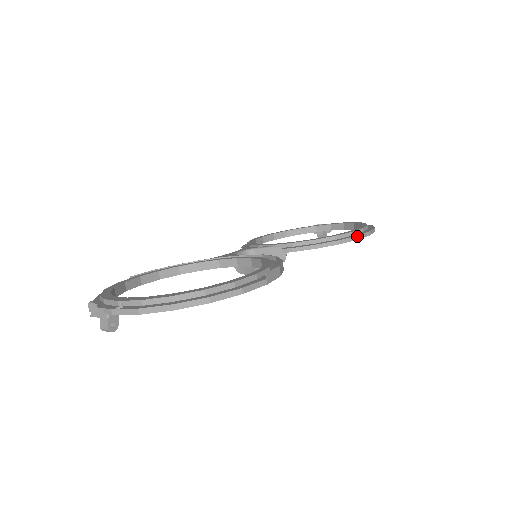
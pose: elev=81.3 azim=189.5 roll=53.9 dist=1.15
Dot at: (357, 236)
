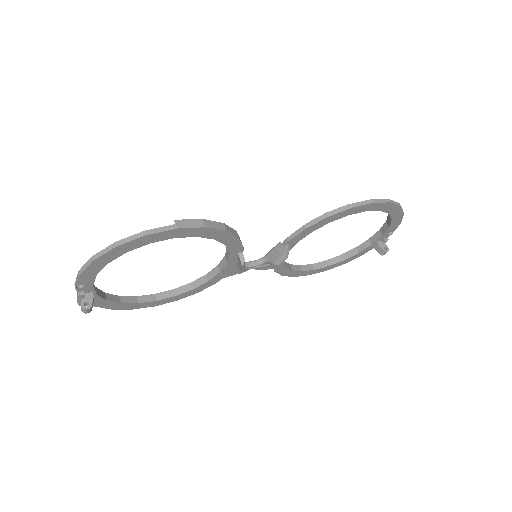
Dot at: (350, 205)
